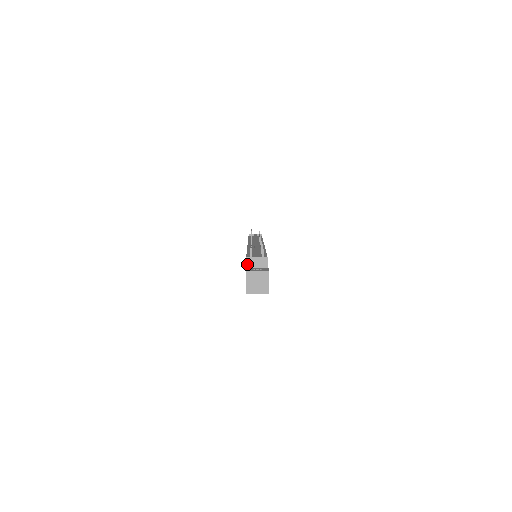
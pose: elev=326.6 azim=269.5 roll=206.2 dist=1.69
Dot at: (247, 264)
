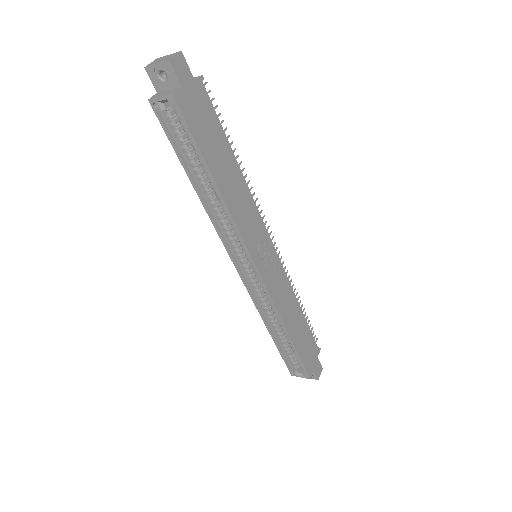
Dot at: occluded
